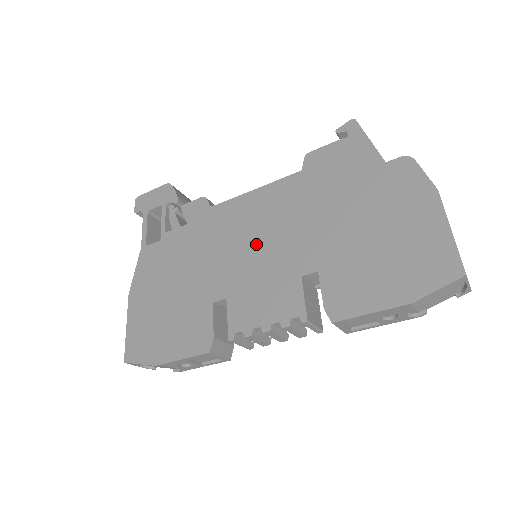
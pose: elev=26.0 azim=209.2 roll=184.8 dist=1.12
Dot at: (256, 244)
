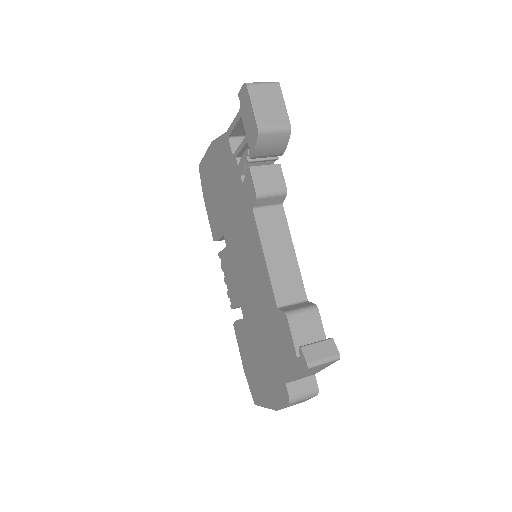
Dot at: (244, 267)
